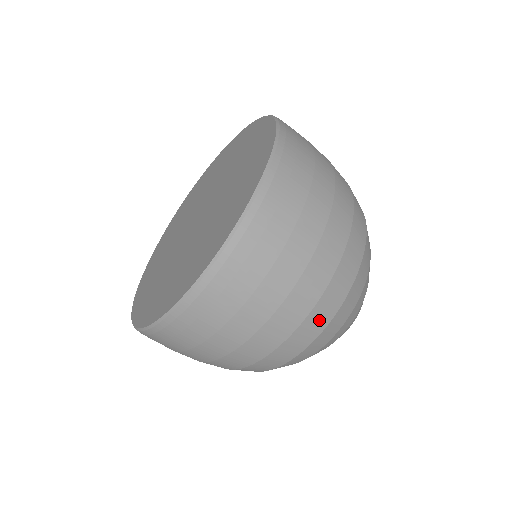
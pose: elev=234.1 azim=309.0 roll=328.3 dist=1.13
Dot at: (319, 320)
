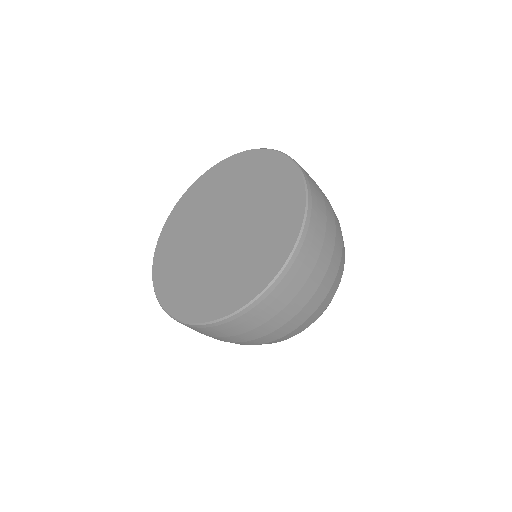
Dot at: (315, 317)
